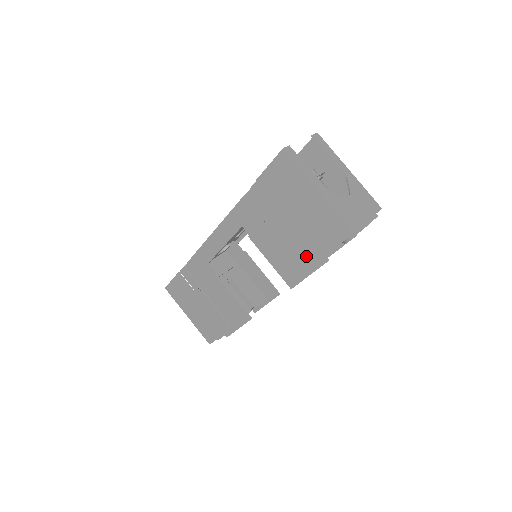
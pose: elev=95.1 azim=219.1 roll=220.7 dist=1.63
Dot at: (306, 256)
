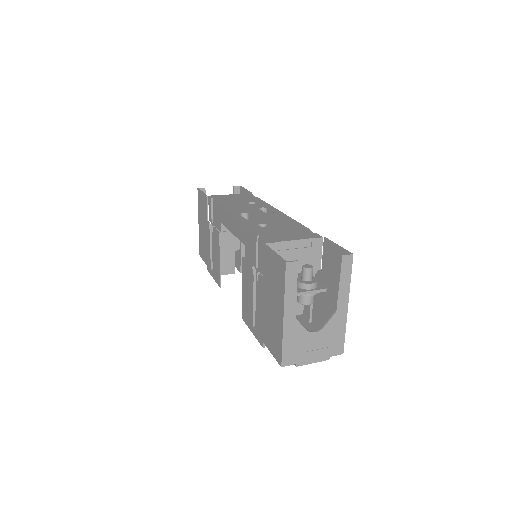
Dot at: (257, 324)
